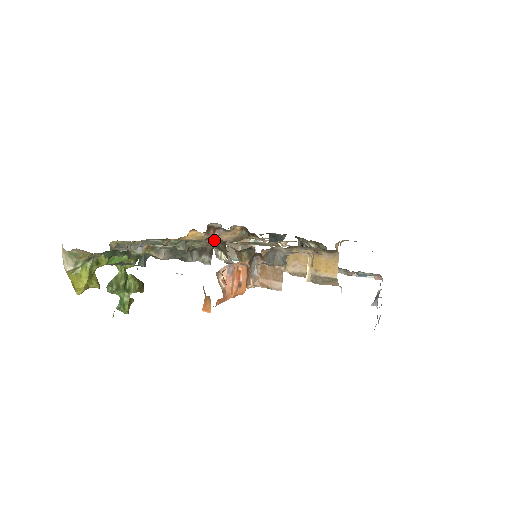
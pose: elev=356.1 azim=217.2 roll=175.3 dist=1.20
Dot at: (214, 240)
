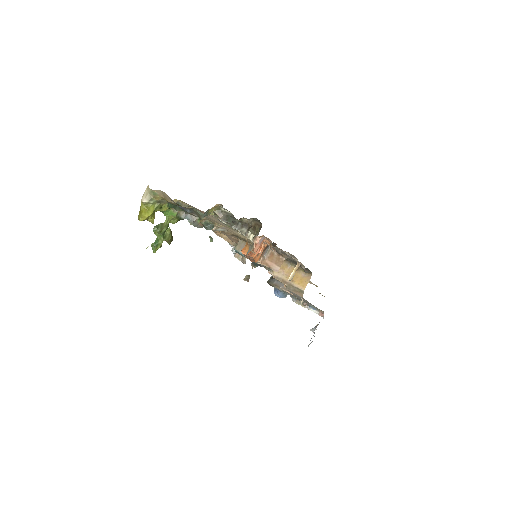
Dot at: (256, 222)
